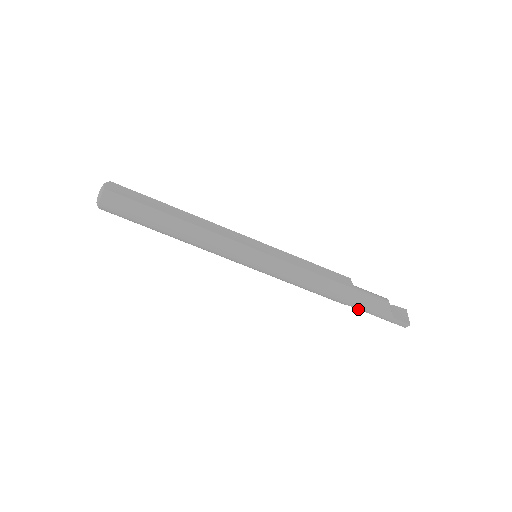
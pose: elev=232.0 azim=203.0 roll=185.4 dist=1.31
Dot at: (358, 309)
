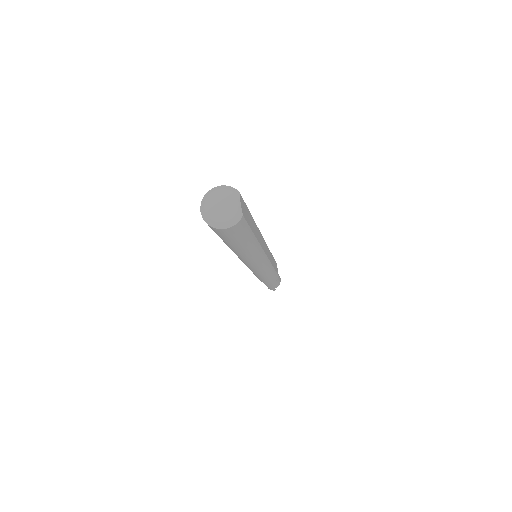
Dot at: (265, 284)
